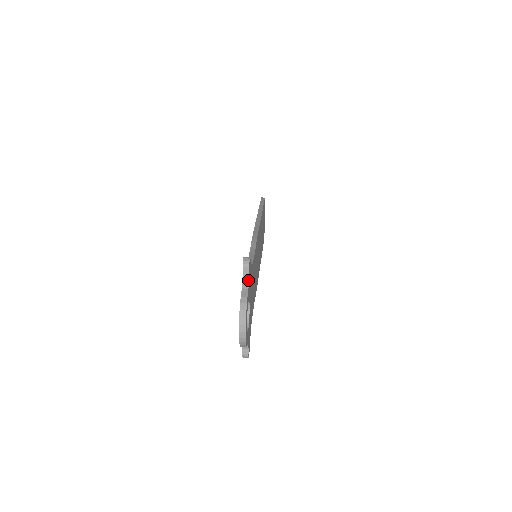
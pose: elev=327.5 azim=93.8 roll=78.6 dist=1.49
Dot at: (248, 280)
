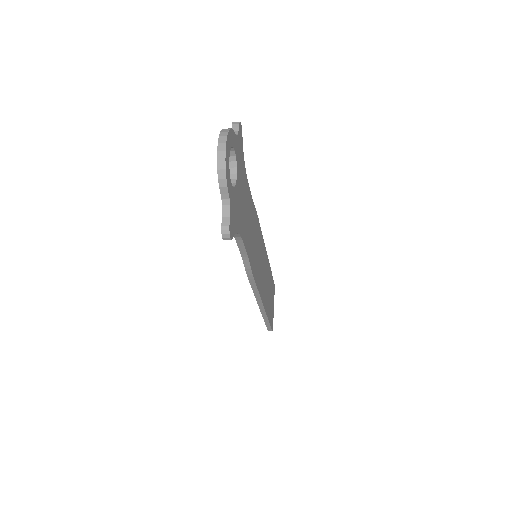
Dot at: (237, 134)
